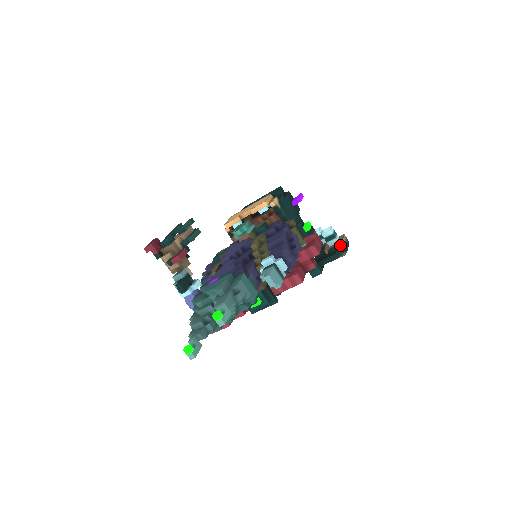
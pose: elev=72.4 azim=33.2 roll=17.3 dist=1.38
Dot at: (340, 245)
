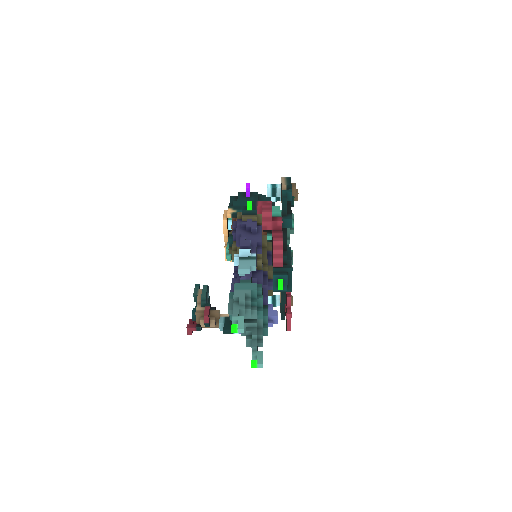
Dot at: (283, 188)
